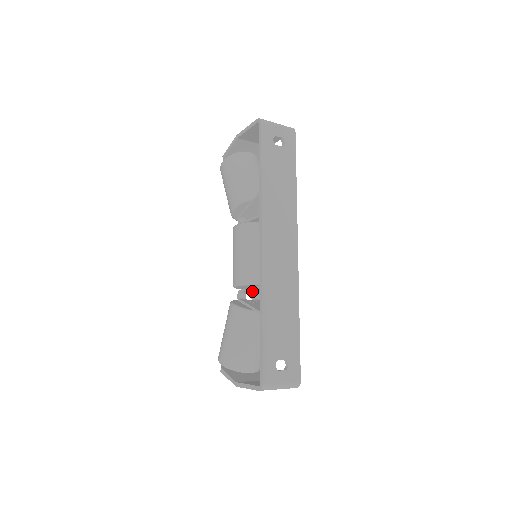
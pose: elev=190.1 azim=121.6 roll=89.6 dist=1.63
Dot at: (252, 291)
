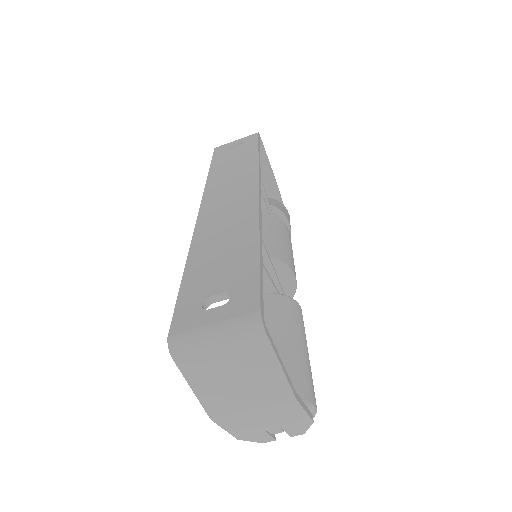
Dot at: occluded
